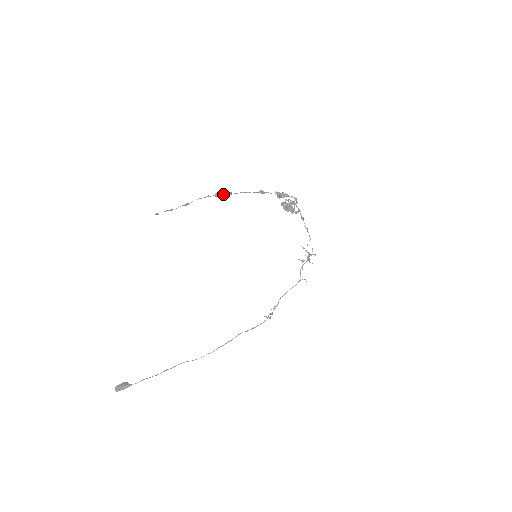
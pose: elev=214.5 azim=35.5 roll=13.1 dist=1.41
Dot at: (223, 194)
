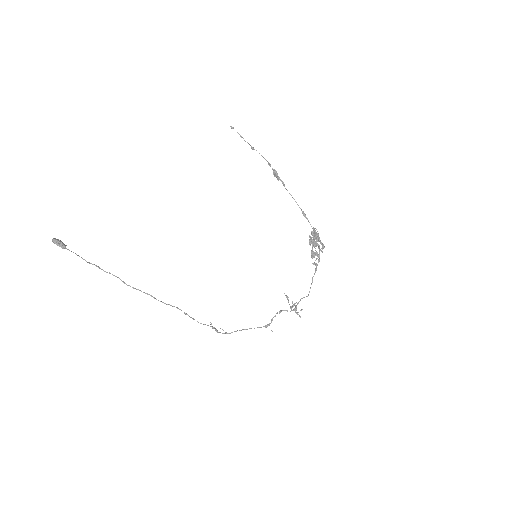
Dot at: (279, 178)
